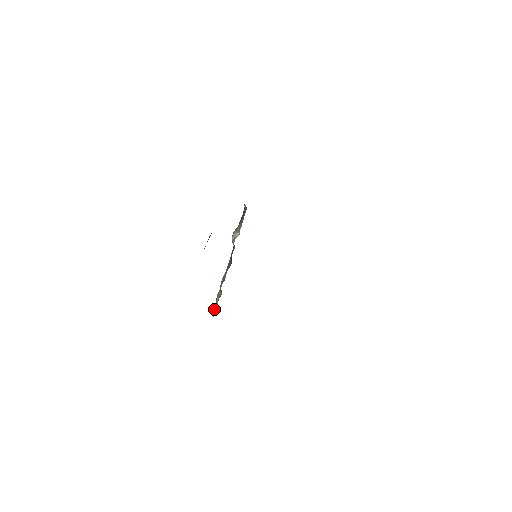
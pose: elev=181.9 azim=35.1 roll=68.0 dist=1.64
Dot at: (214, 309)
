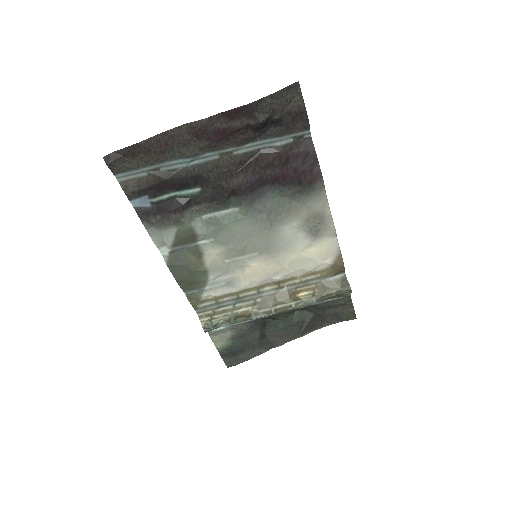
Dot at: (209, 320)
